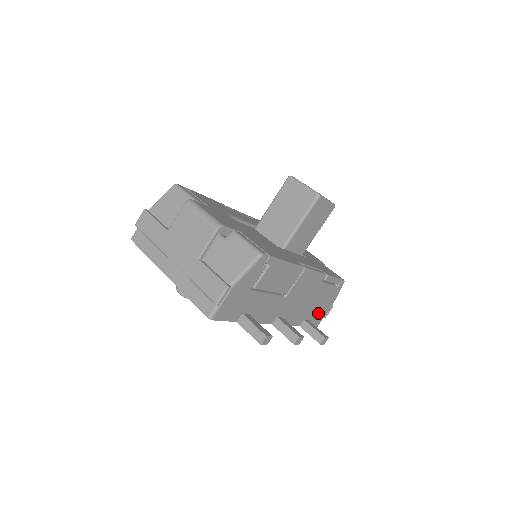
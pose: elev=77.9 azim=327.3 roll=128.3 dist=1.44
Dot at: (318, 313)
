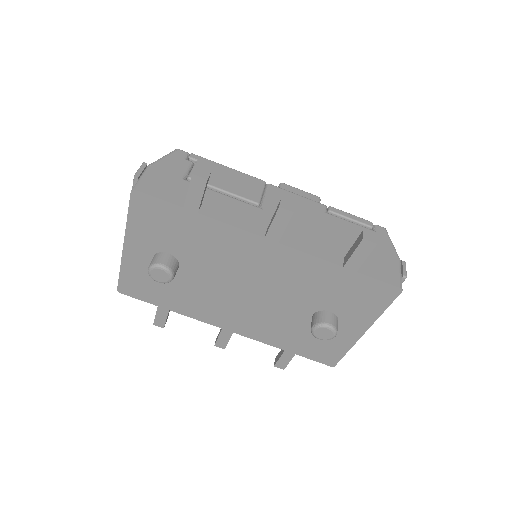
Dot at: (373, 261)
